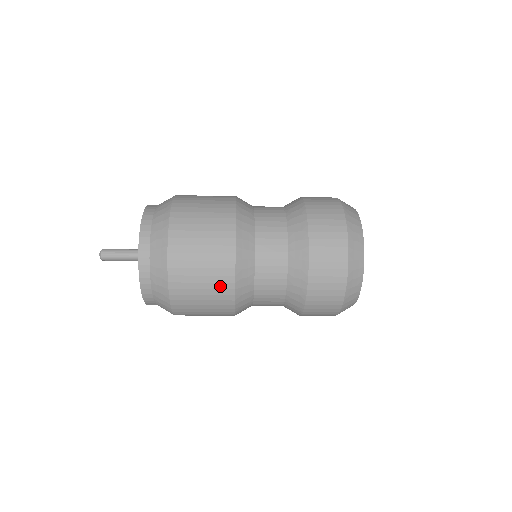
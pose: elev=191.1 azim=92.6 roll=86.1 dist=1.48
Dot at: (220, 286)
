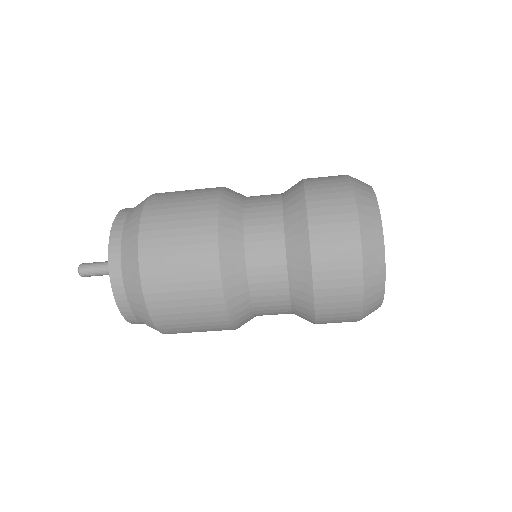
Dot at: (202, 198)
